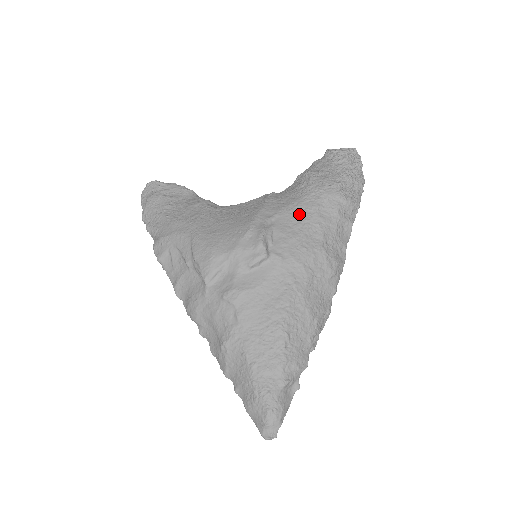
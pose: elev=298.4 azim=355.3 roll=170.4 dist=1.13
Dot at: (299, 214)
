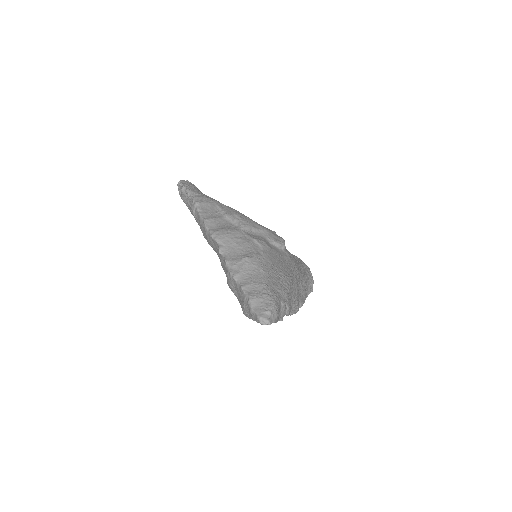
Dot at: (294, 257)
